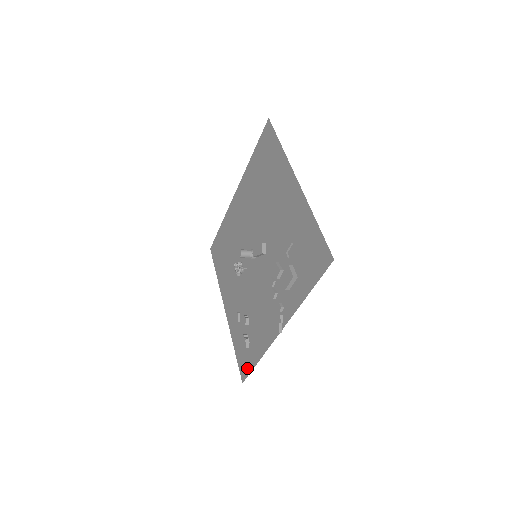
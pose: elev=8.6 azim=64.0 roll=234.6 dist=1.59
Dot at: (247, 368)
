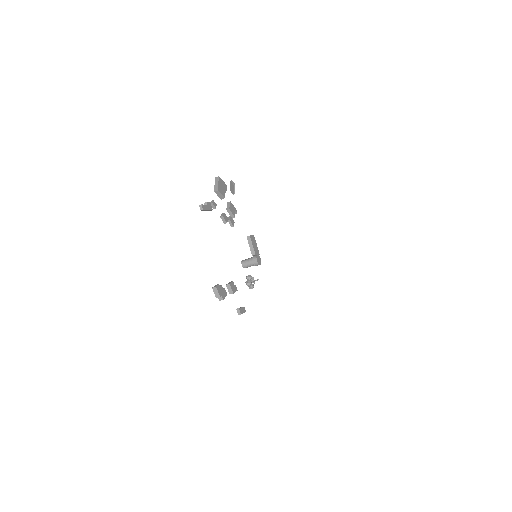
Dot at: occluded
